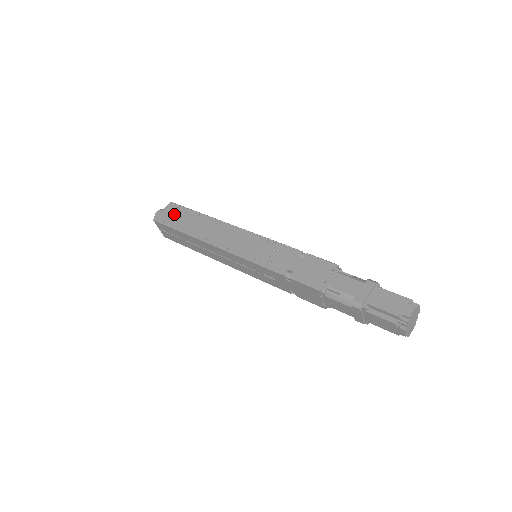
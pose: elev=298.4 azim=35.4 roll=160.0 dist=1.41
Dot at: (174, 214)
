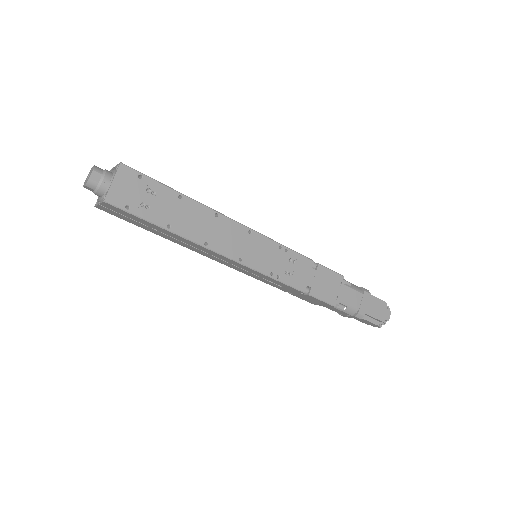
Dot at: (140, 193)
